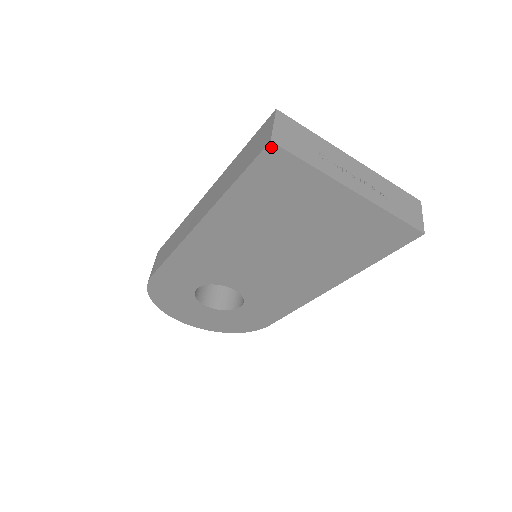
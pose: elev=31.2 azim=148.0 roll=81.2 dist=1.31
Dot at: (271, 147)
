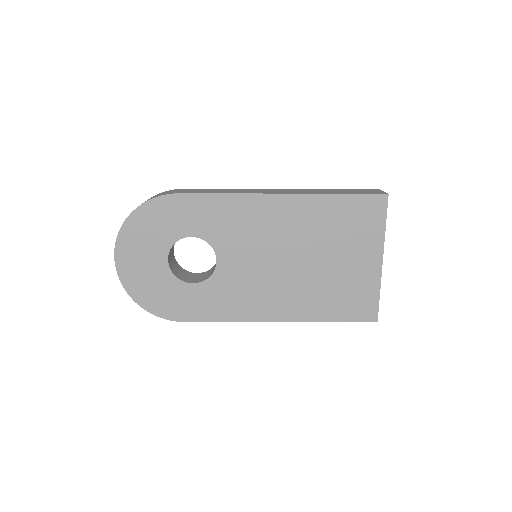
Dot at: (384, 197)
